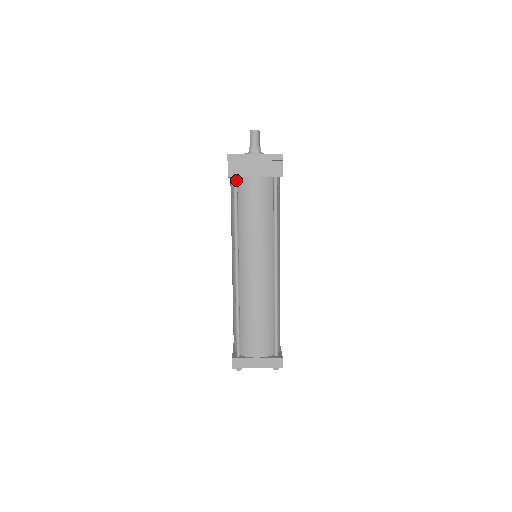
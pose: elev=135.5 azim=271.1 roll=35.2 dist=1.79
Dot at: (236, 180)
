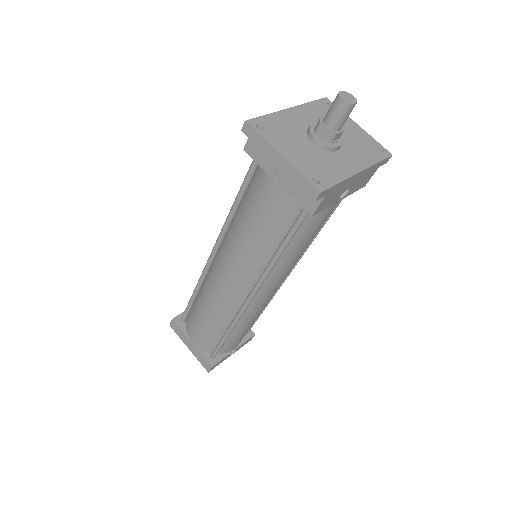
Dot at: occluded
